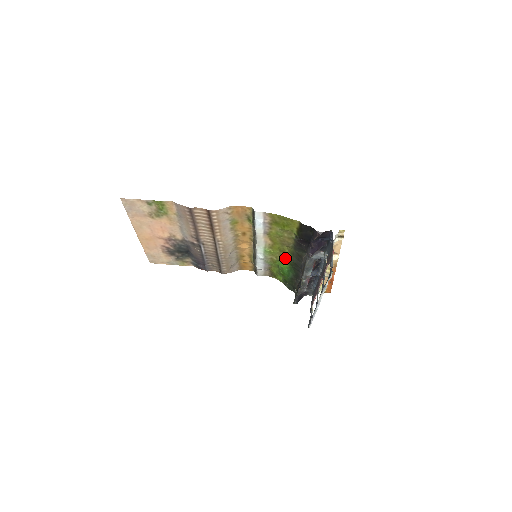
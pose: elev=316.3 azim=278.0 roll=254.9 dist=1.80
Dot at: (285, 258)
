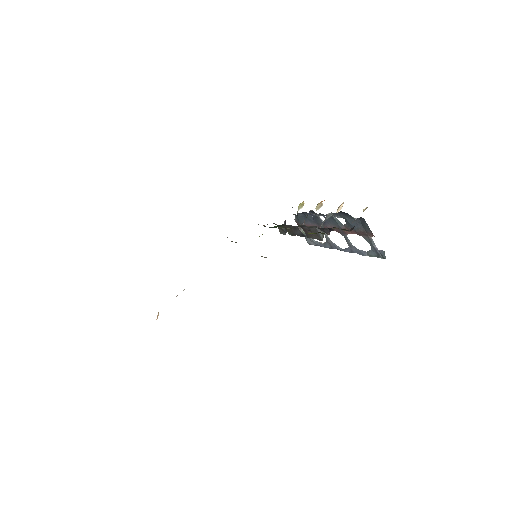
Dot at: occluded
